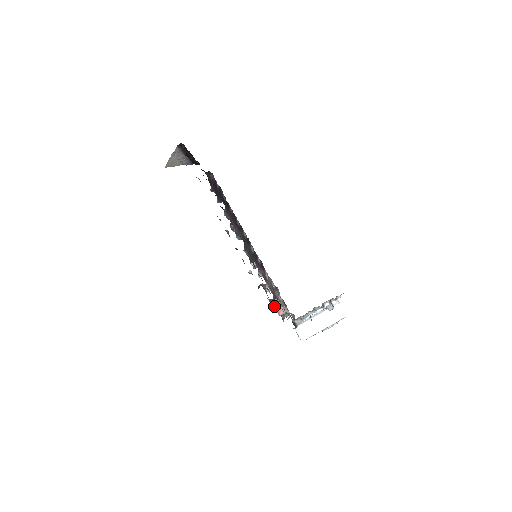
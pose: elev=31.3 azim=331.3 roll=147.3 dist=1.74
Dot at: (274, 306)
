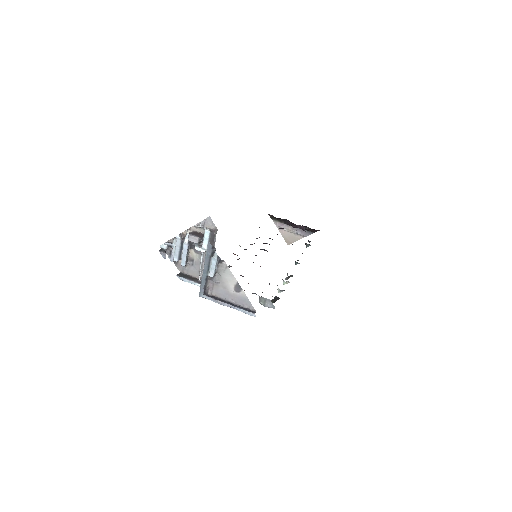
Dot at: occluded
